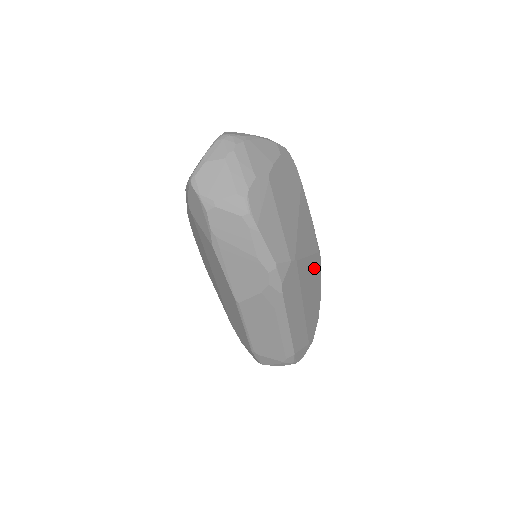
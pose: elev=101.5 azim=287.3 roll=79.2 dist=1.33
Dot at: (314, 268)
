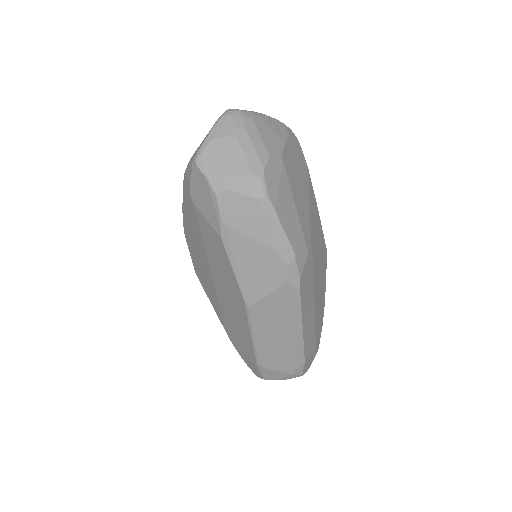
Dot at: (322, 265)
